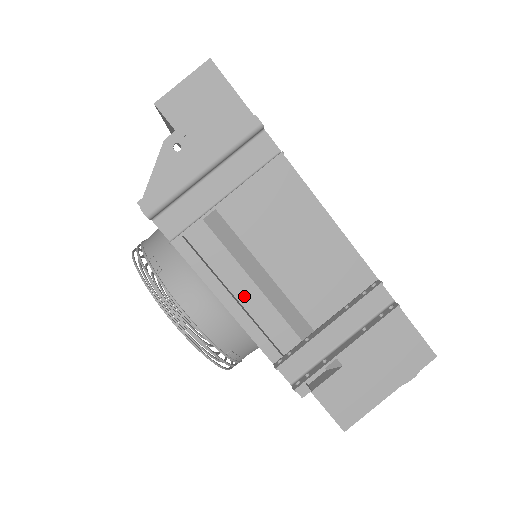
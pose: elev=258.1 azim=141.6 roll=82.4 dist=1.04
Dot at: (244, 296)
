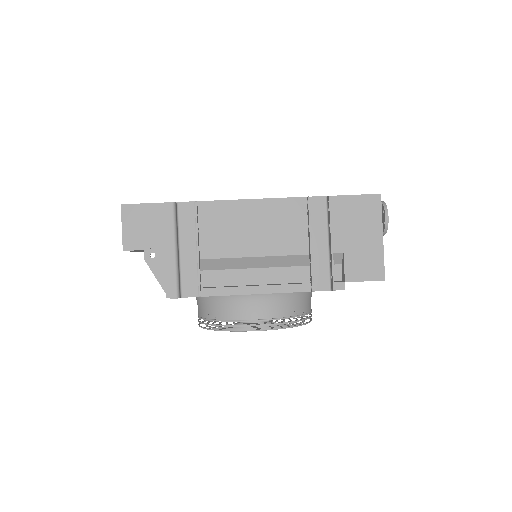
Dot at: (262, 279)
